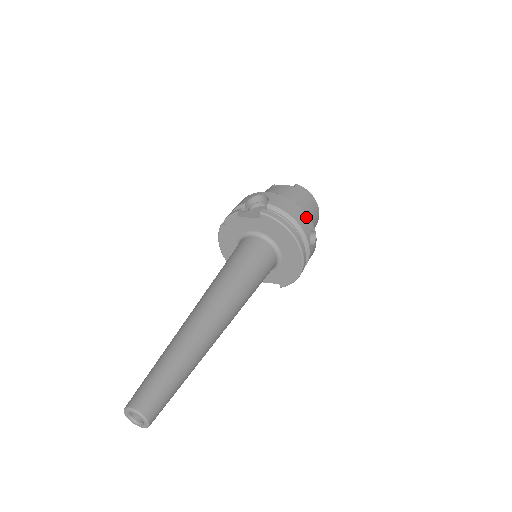
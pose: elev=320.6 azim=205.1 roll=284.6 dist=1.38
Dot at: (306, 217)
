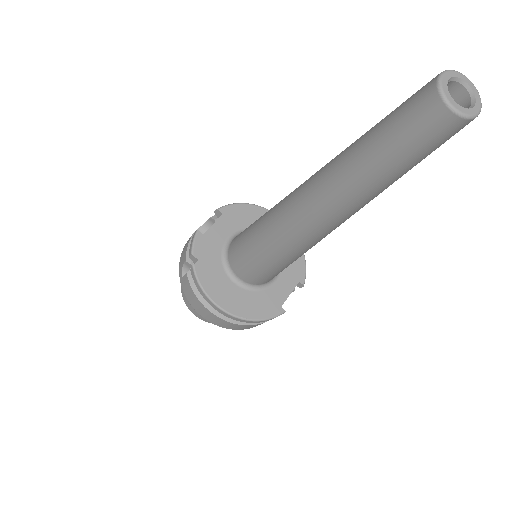
Dot at: occluded
